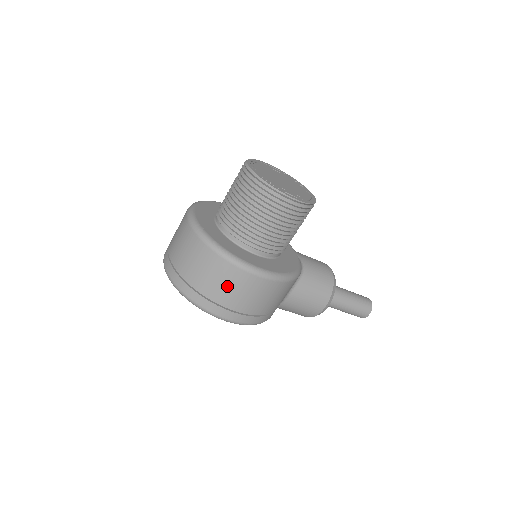
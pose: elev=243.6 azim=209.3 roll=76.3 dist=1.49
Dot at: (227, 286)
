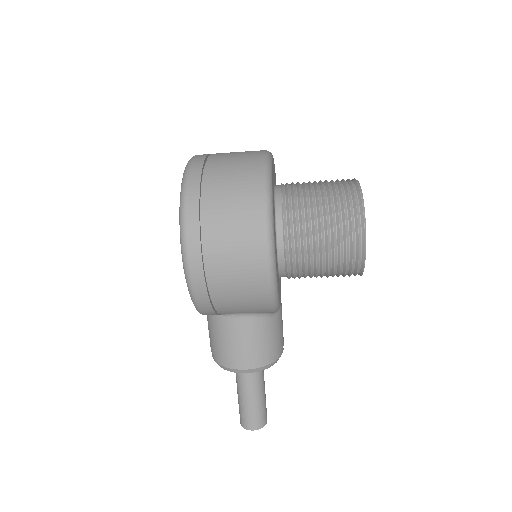
Dot at: (233, 227)
